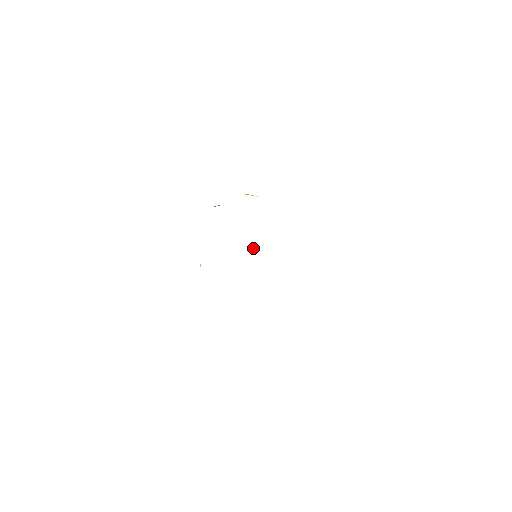
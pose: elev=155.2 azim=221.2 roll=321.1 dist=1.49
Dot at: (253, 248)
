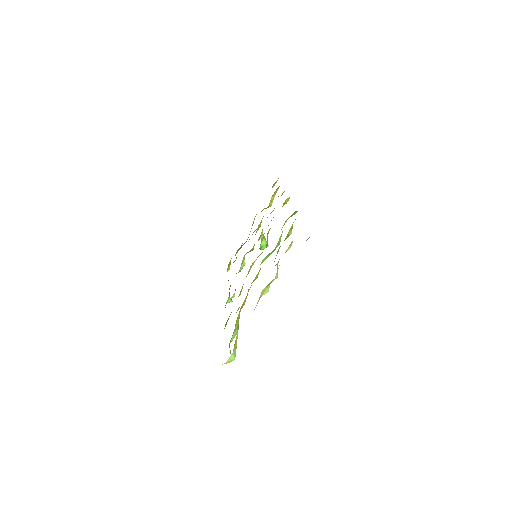
Dot at: (259, 248)
